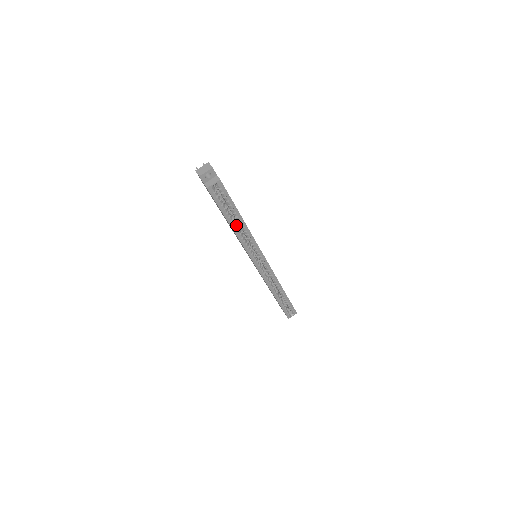
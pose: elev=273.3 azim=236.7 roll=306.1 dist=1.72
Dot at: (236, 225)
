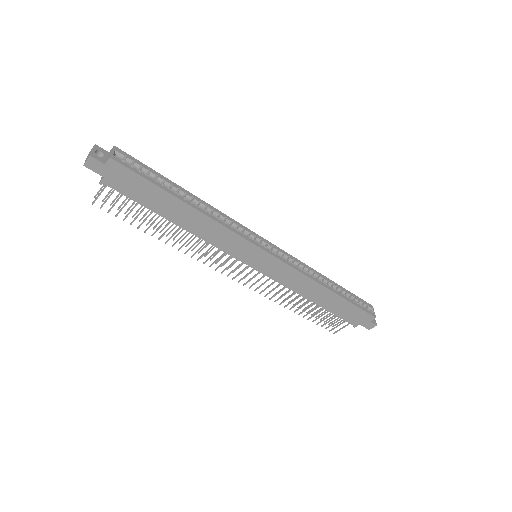
Dot at: (189, 203)
